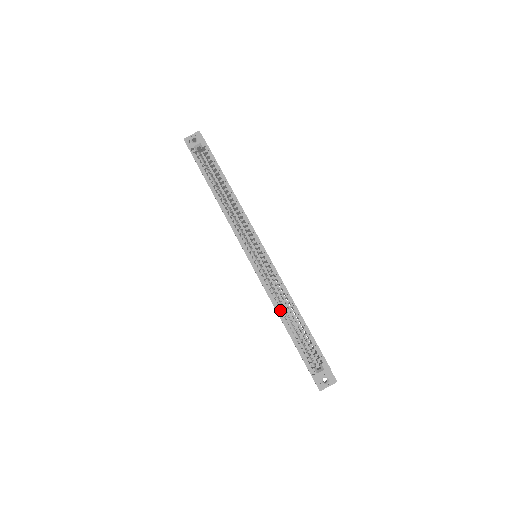
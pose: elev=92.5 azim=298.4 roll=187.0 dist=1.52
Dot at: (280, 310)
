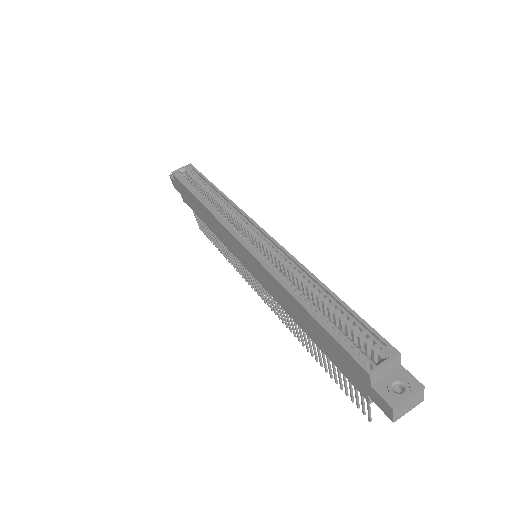
Dot at: occluded
